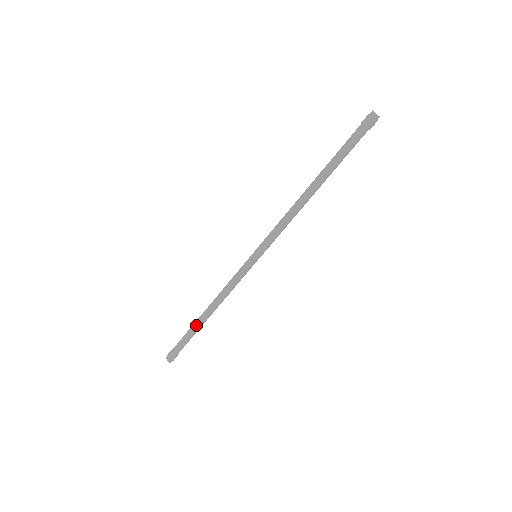
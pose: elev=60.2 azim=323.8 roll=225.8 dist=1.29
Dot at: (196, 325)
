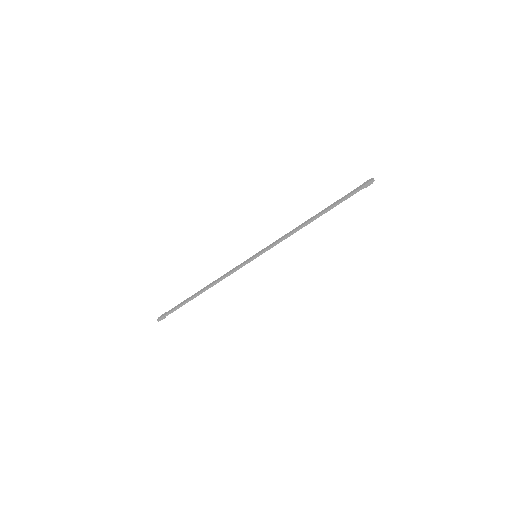
Dot at: (191, 296)
